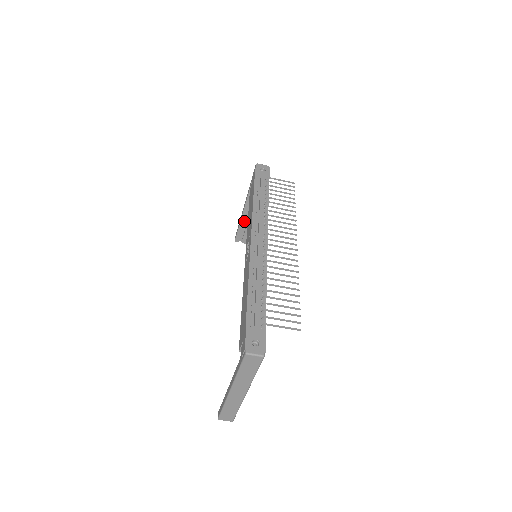
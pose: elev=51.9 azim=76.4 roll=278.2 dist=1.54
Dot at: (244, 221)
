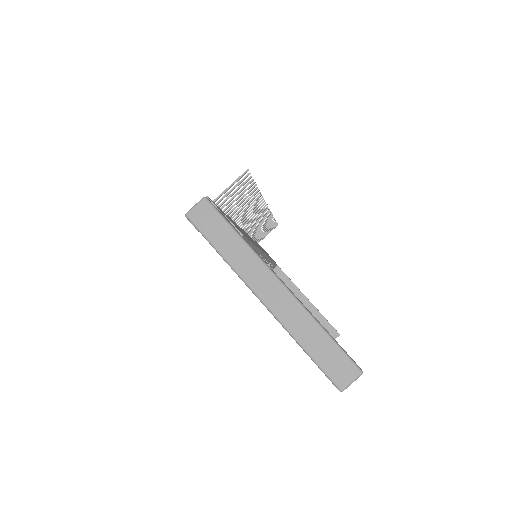
Dot at: occluded
